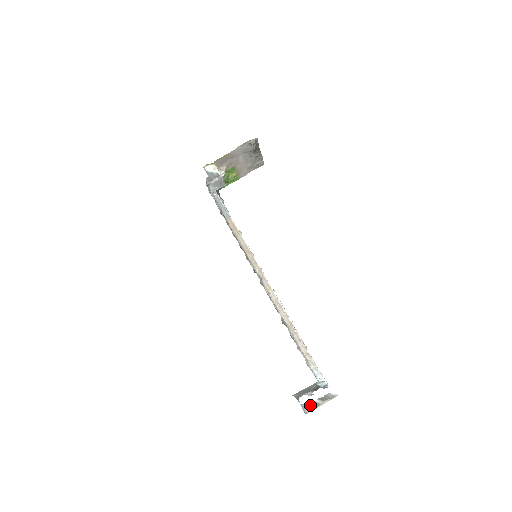
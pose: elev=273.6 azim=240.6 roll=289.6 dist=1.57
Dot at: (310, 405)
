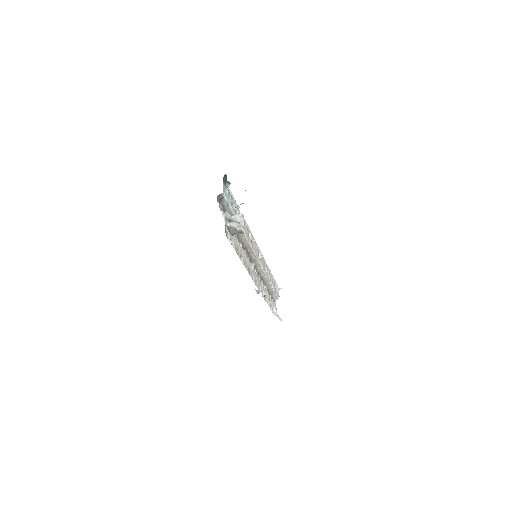
Dot at: occluded
